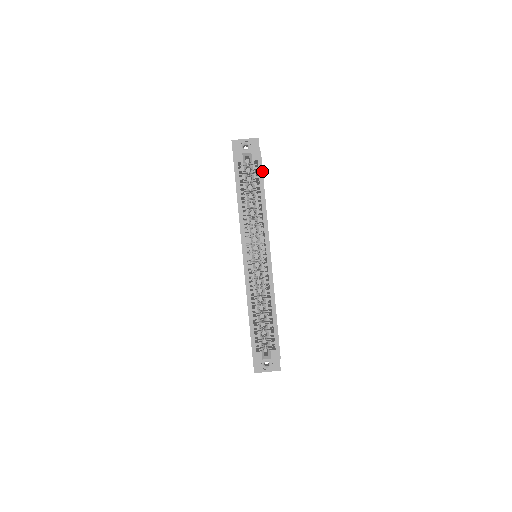
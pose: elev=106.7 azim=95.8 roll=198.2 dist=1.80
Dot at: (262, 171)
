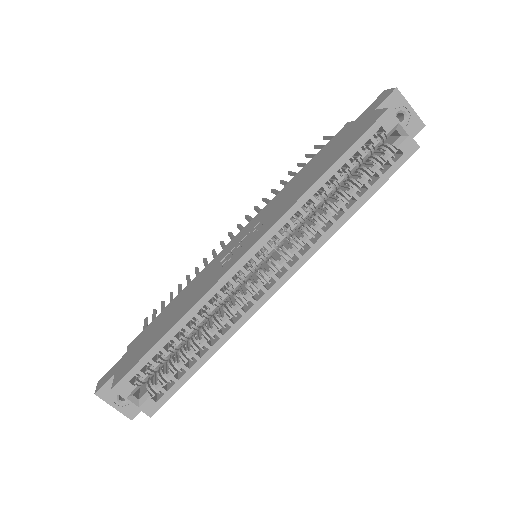
Dot at: (393, 173)
